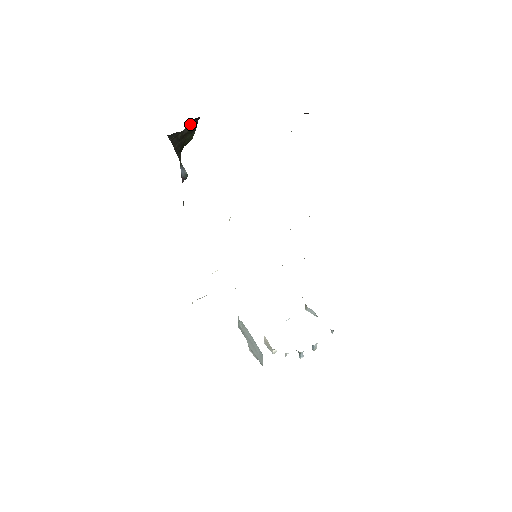
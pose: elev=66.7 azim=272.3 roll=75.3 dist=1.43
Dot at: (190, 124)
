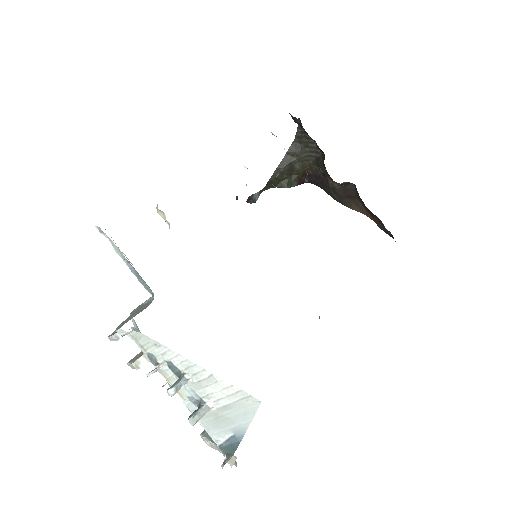
Dot at: (304, 168)
